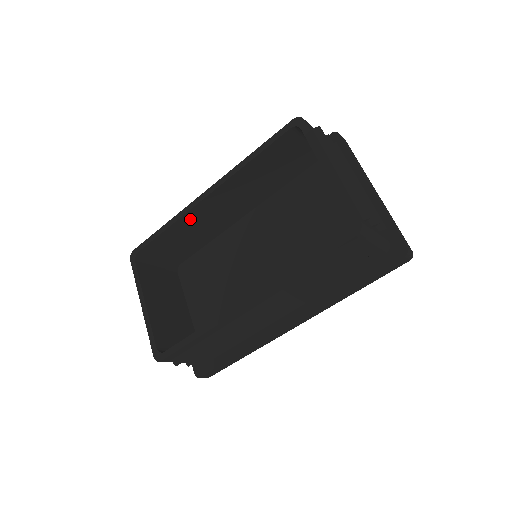
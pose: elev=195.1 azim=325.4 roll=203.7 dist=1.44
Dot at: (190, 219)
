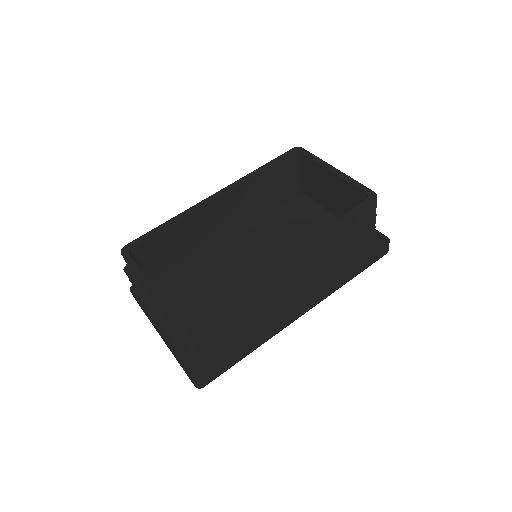
Dot at: (193, 220)
